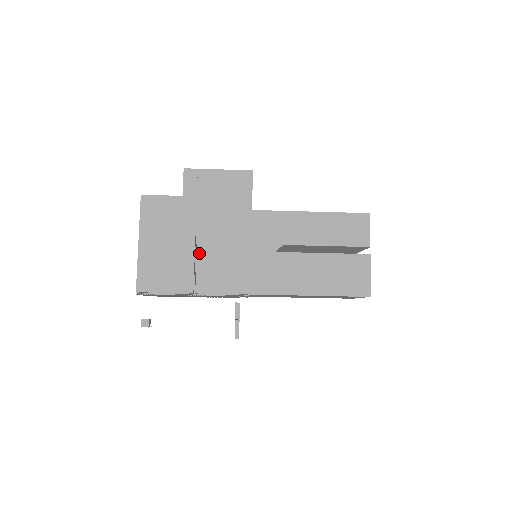
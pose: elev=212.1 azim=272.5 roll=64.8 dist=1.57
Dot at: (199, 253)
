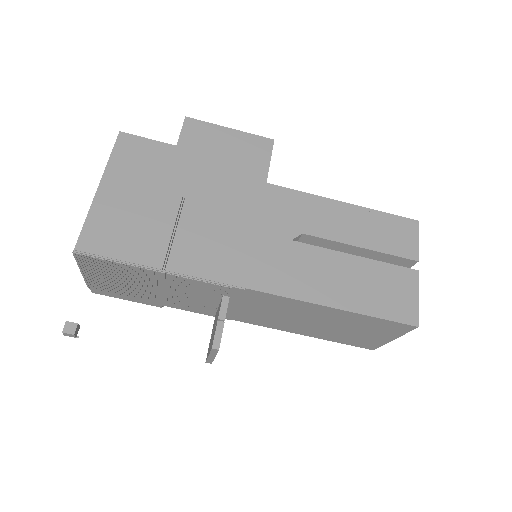
Dot at: (183, 218)
